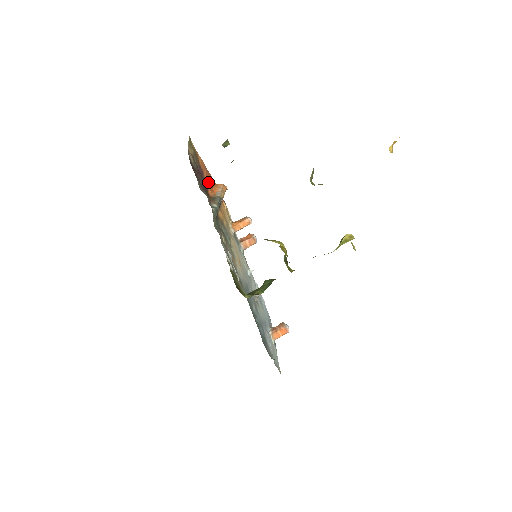
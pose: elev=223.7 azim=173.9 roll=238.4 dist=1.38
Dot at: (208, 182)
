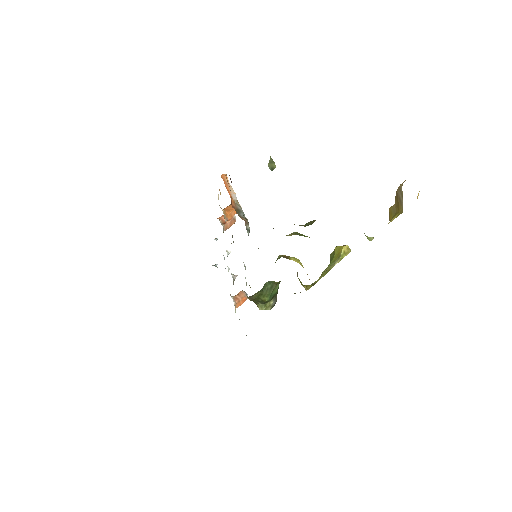
Dot at: occluded
